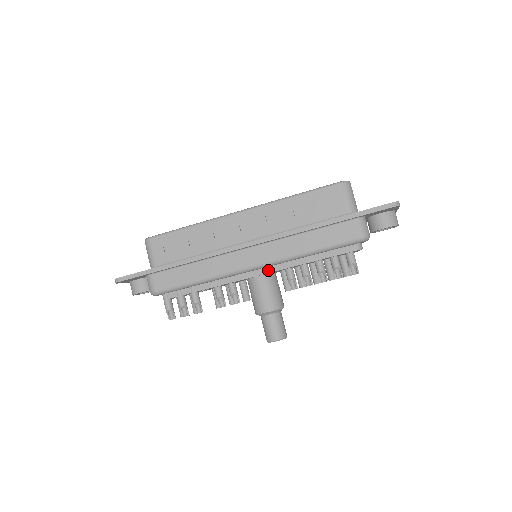
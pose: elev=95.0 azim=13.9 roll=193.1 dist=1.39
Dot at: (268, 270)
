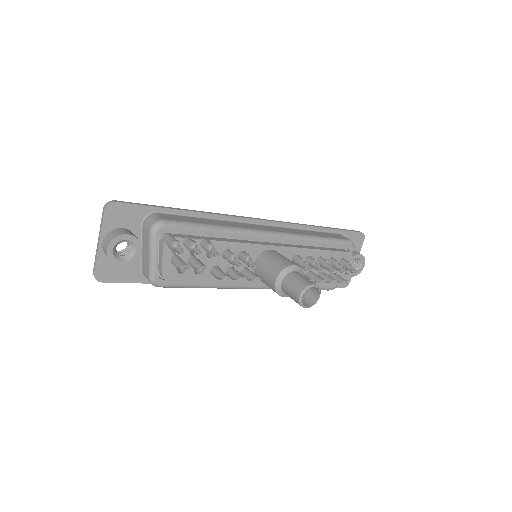
Dot at: (282, 245)
